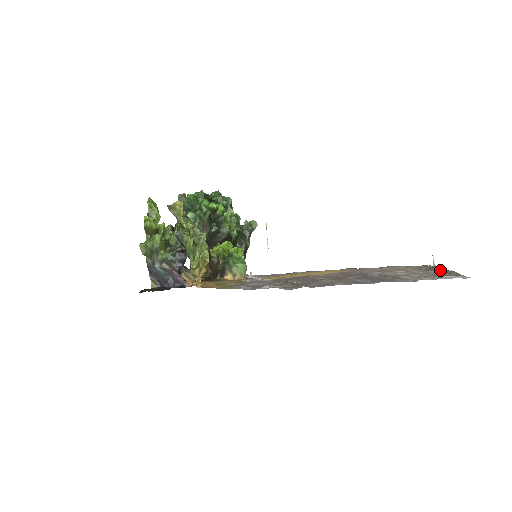
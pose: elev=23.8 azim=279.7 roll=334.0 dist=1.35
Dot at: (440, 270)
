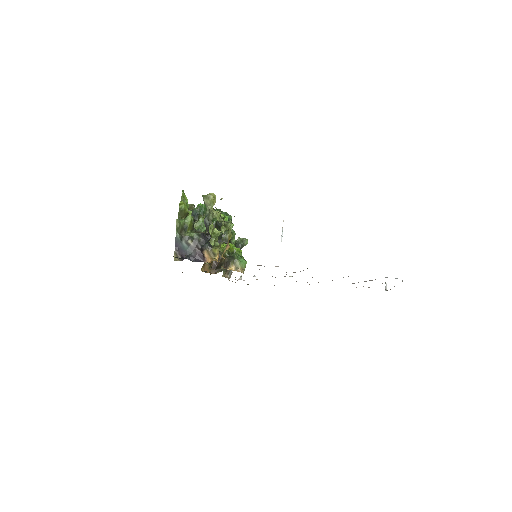
Dot at: occluded
